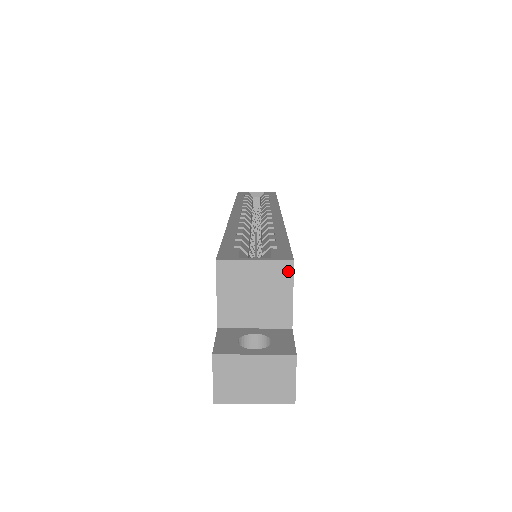
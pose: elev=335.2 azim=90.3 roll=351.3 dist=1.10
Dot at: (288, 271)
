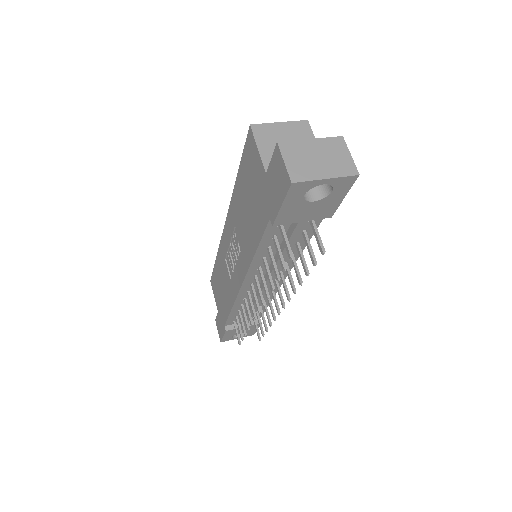
Dot at: (306, 127)
